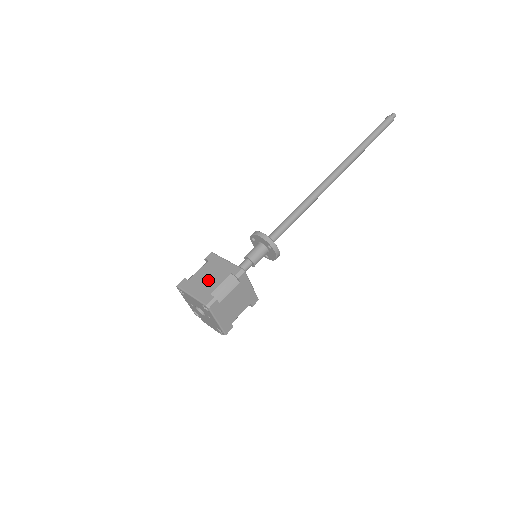
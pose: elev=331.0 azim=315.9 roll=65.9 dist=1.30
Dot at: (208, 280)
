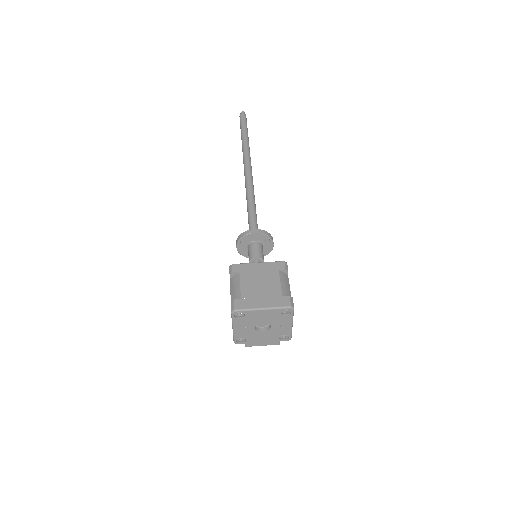
Dot at: (263, 287)
